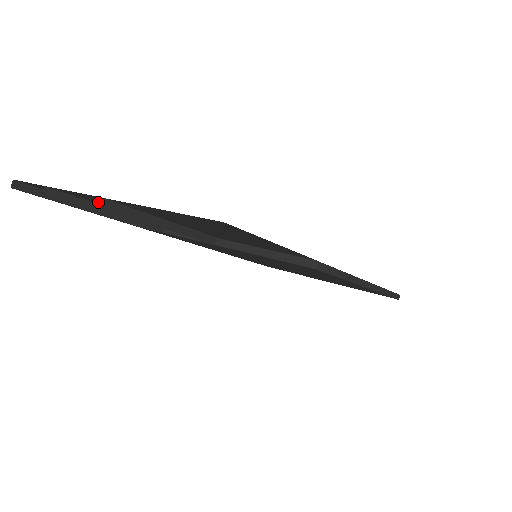
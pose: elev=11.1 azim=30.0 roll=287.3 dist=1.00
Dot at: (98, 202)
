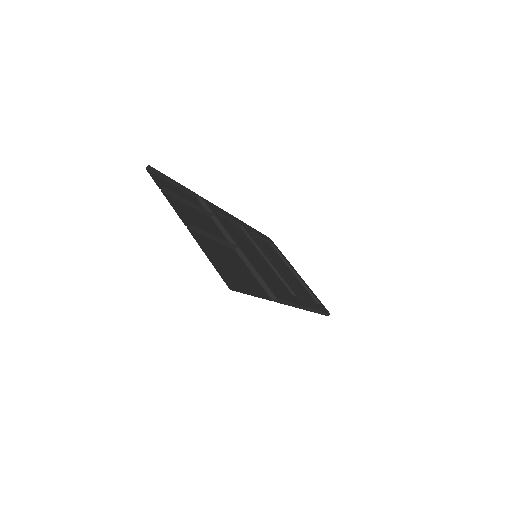
Dot at: occluded
